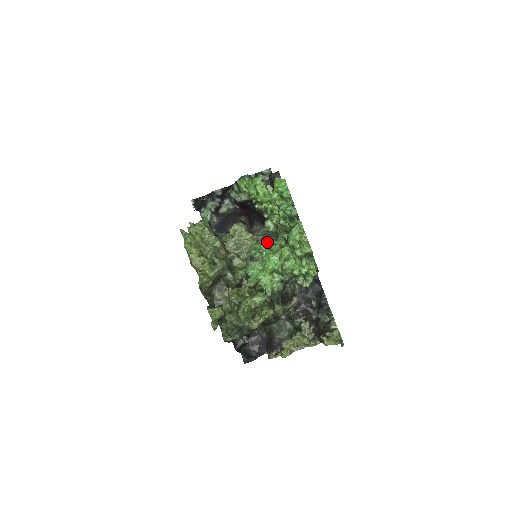
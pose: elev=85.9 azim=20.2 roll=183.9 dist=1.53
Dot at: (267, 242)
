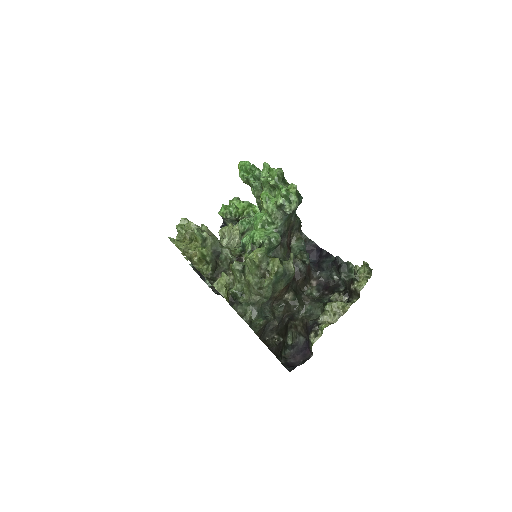
Dot at: occluded
